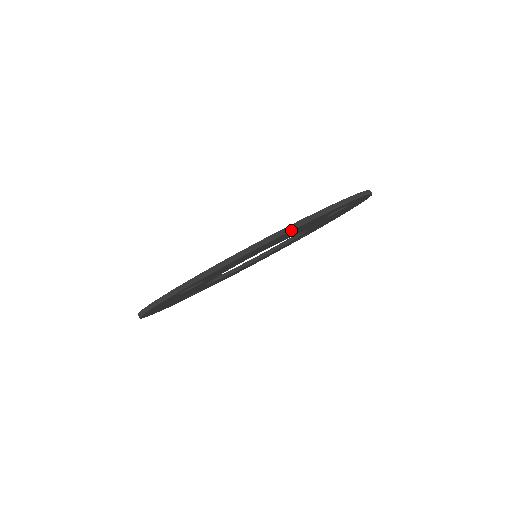
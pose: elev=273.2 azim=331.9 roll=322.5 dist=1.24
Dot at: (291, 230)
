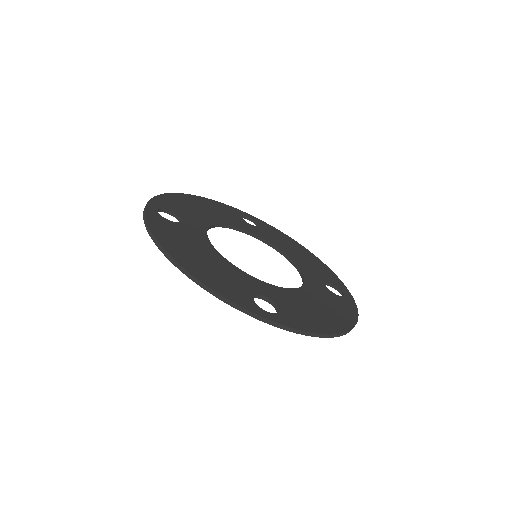
Dot at: occluded
